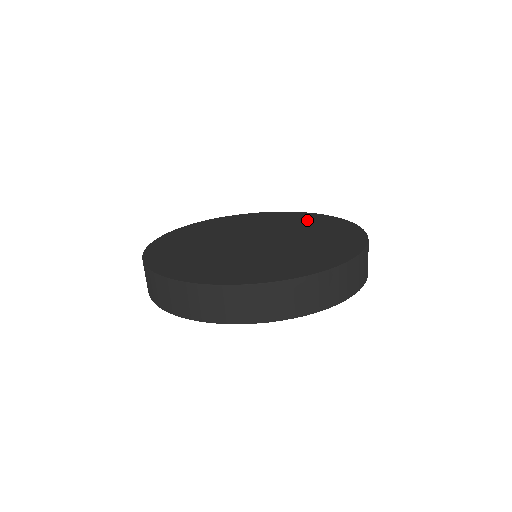
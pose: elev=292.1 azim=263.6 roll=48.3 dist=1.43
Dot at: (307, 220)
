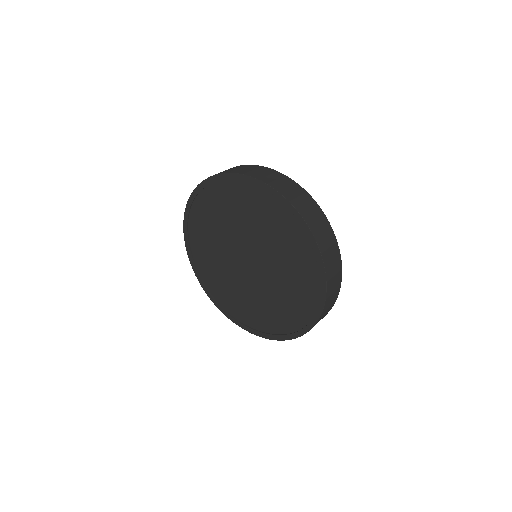
Dot at: occluded
